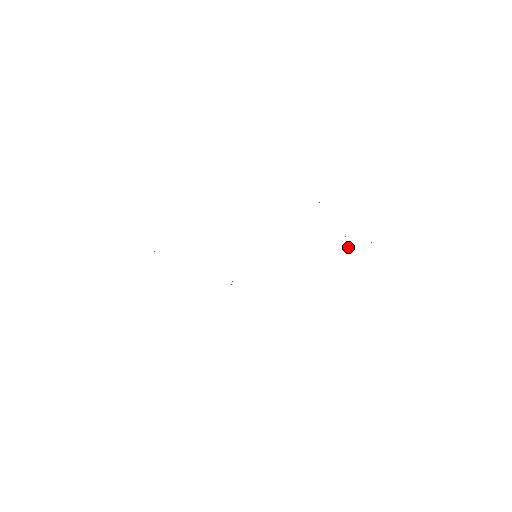
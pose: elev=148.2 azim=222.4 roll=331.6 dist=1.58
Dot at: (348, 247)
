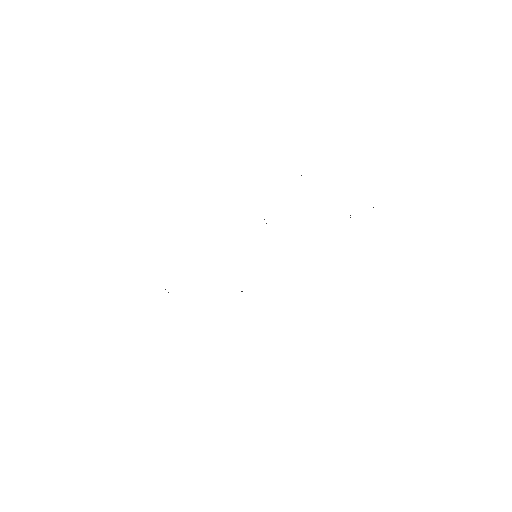
Dot at: occluded
